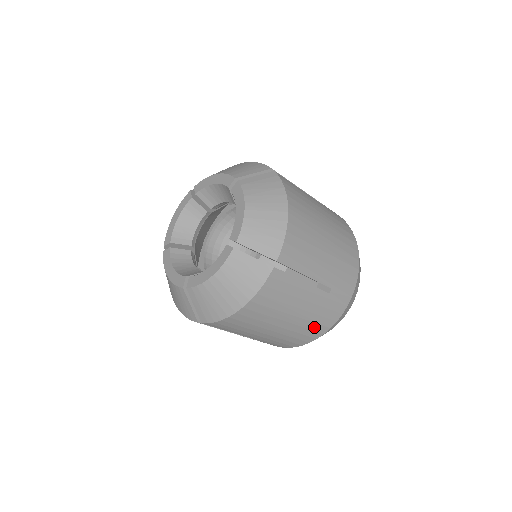
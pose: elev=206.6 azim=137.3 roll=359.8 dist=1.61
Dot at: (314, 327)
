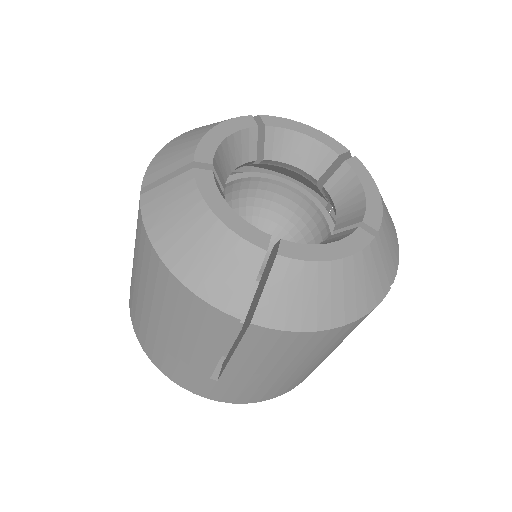
Dot at: (295, 382)
